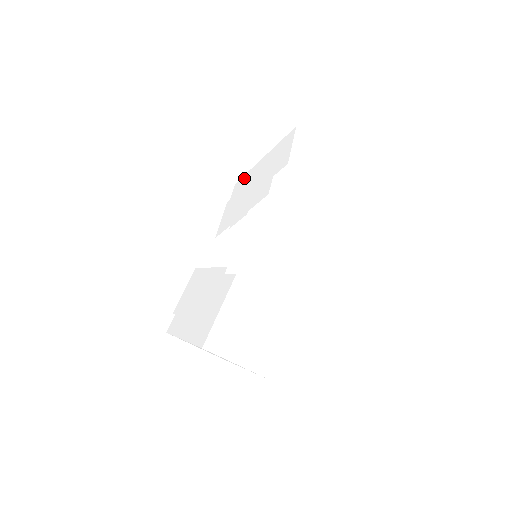
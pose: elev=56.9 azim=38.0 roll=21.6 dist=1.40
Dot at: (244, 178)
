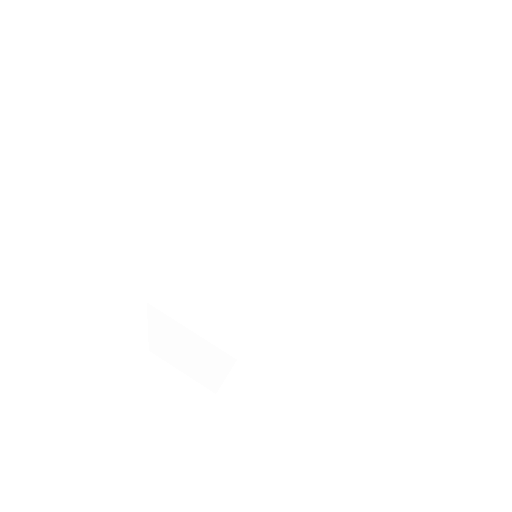
Dot at: occluded
